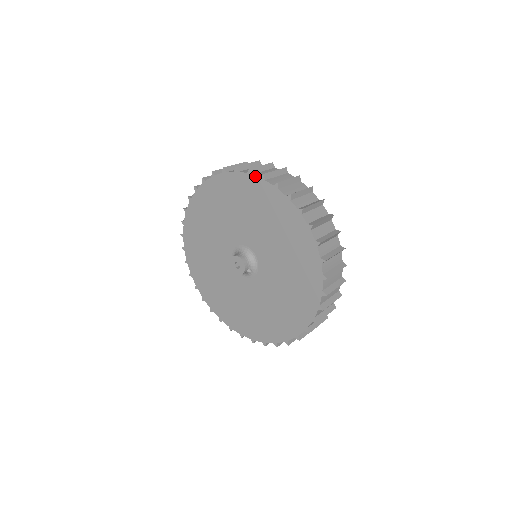
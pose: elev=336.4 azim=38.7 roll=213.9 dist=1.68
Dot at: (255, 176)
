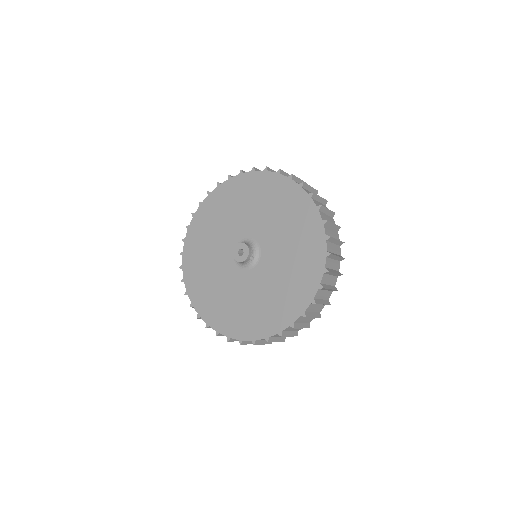
Dot at: (259, 171)
